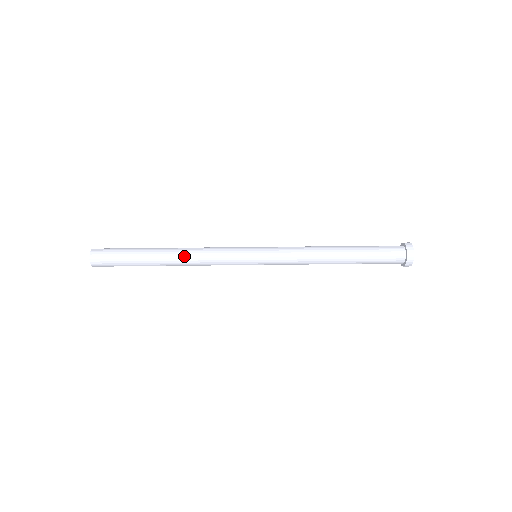
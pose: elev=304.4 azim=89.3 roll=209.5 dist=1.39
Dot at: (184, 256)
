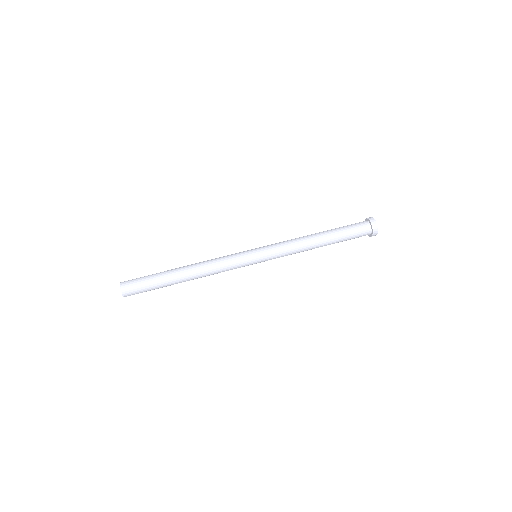
Dot at: (199, 271)
